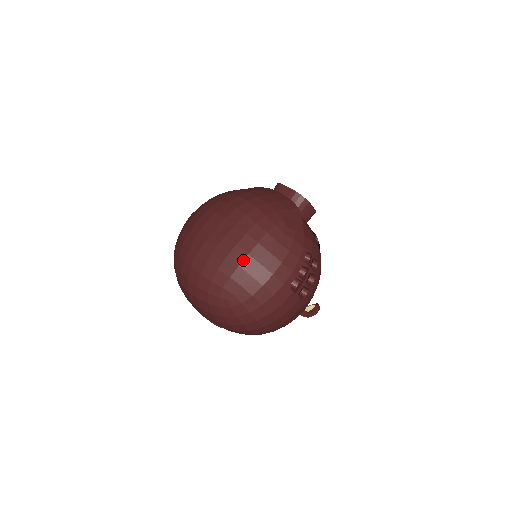
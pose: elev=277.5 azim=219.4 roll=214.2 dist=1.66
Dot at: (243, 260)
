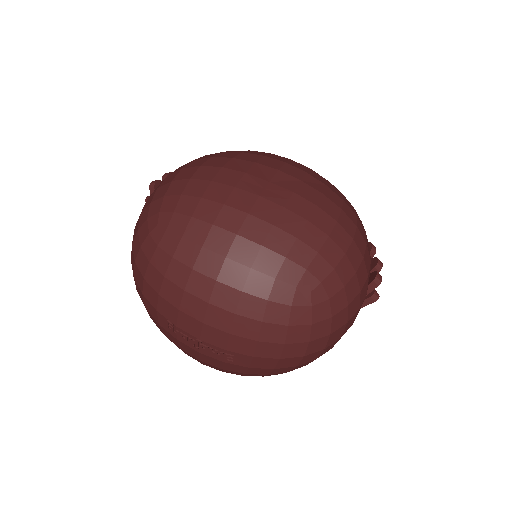
Dot at: (333, 228)
